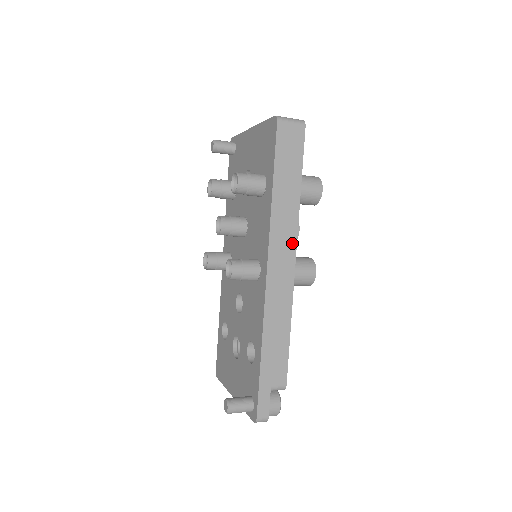
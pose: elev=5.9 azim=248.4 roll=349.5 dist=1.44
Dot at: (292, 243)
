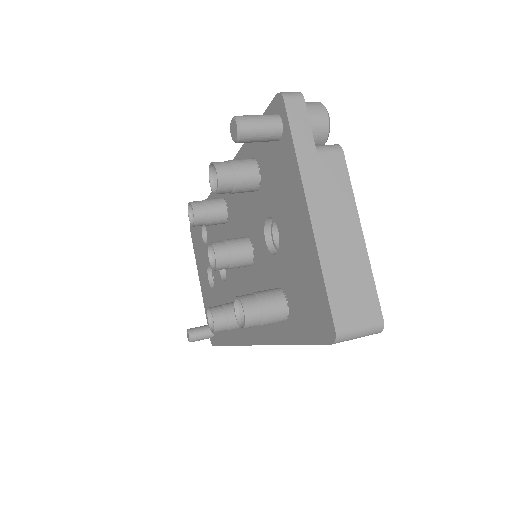
Dot at: occluded
